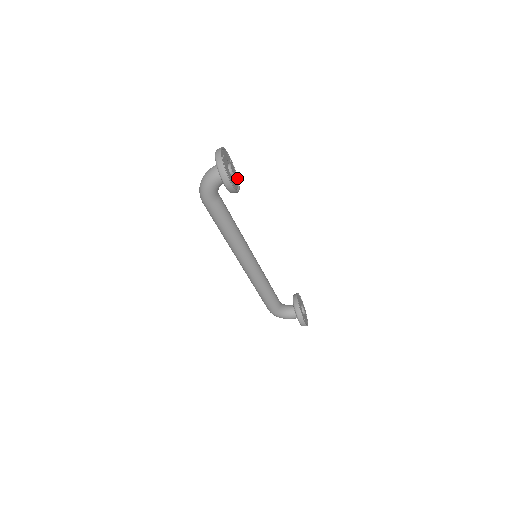
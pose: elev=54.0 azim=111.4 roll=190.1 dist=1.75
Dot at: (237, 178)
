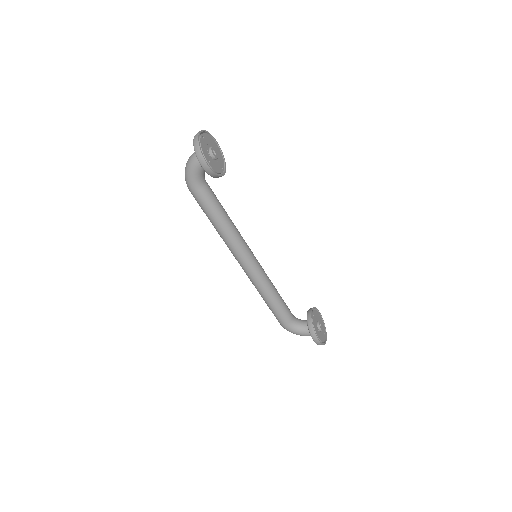
Dot at: (225, 165)
